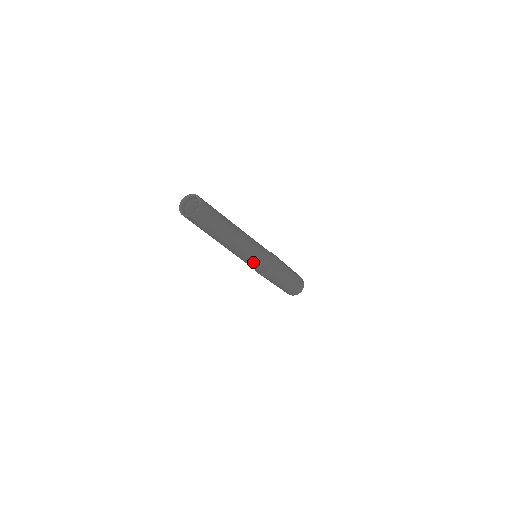
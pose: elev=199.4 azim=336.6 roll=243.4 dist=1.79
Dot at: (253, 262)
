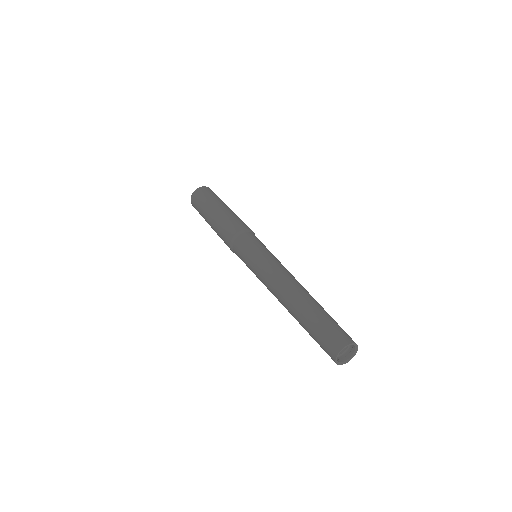
Dot at: occluded
